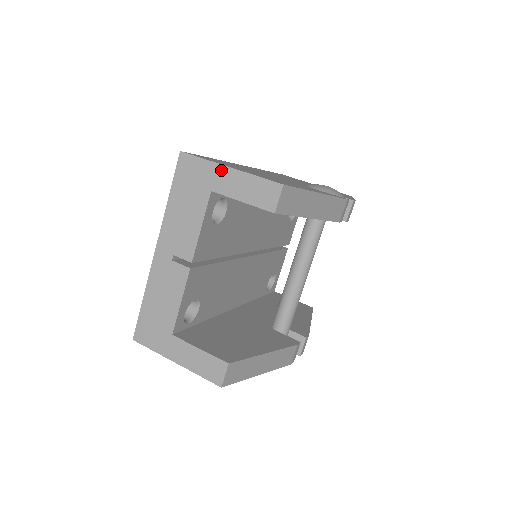
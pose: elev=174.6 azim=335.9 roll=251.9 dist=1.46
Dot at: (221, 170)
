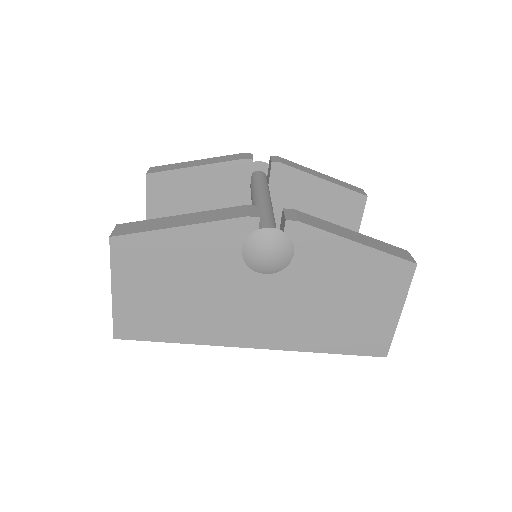
Dot at: occluded
